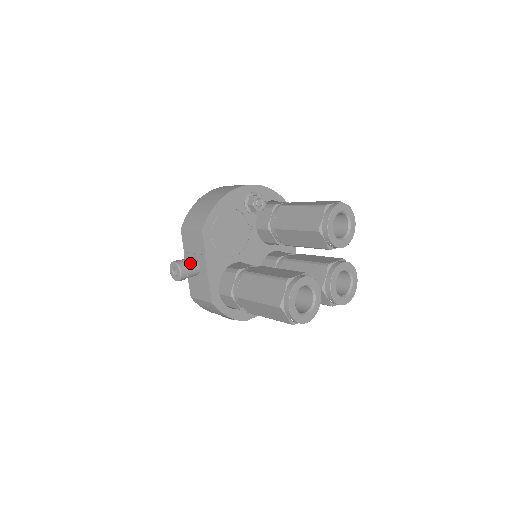
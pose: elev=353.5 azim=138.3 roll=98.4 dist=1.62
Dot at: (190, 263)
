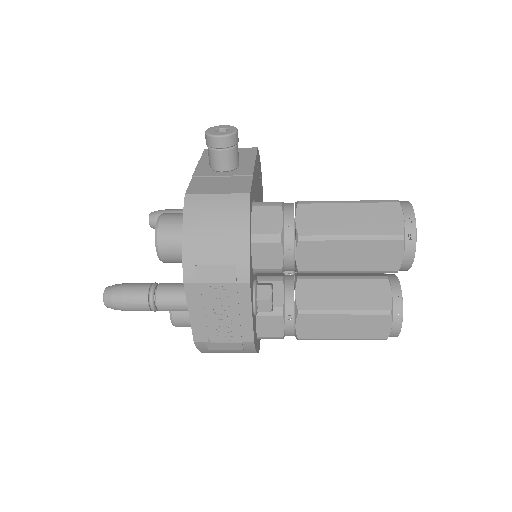
Dot at: occluded
